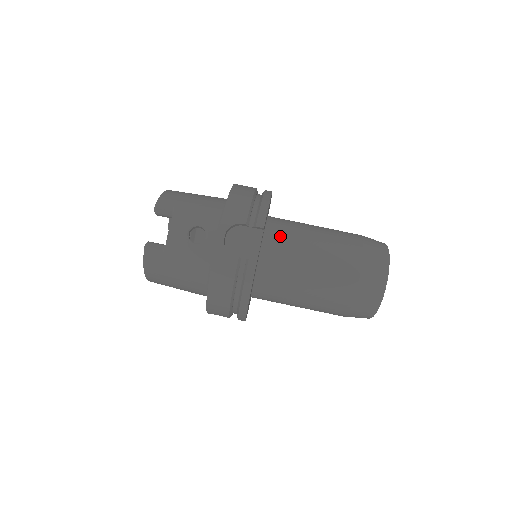
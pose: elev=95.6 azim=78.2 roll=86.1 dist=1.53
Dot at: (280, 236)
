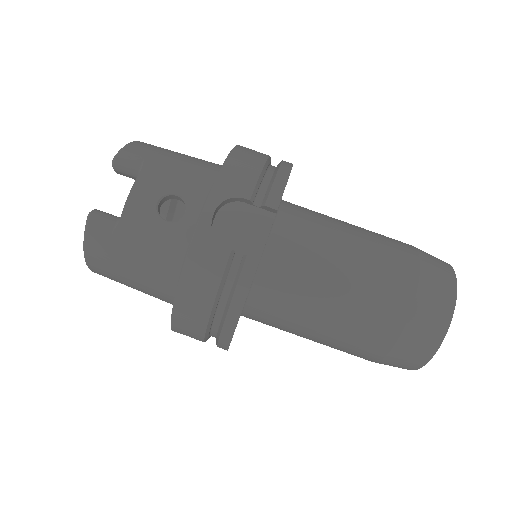
Dot at: (298, 229)
